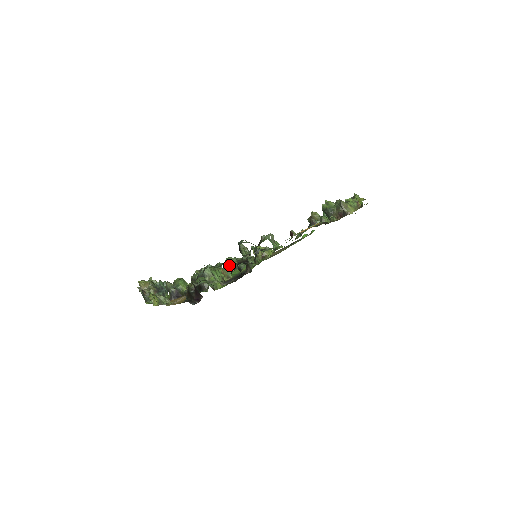
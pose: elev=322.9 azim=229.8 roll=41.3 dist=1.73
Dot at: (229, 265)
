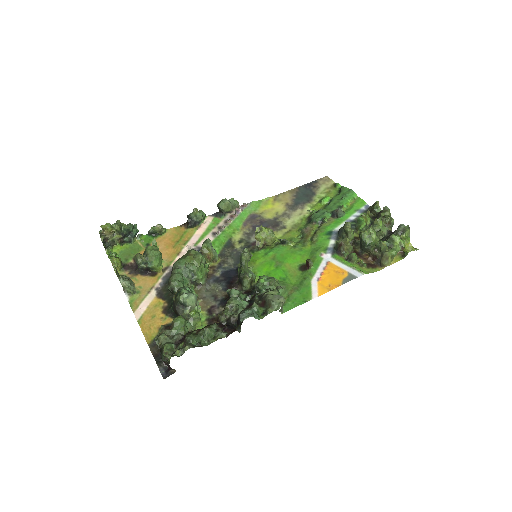
Dot at: (221, 211)
